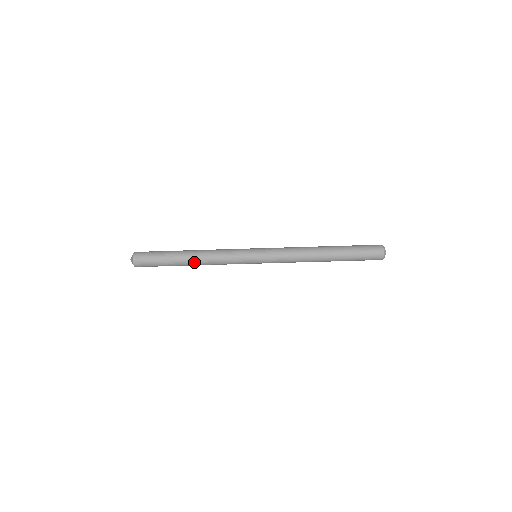
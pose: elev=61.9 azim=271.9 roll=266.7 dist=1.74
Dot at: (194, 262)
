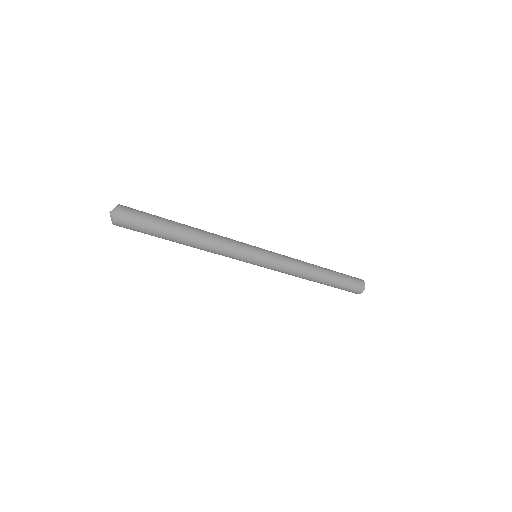
Dot at: occluded
